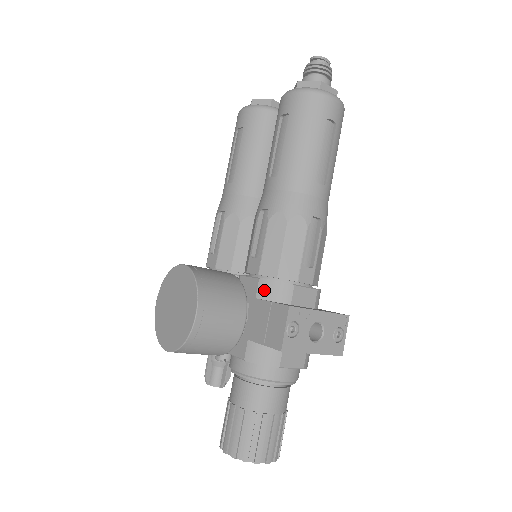
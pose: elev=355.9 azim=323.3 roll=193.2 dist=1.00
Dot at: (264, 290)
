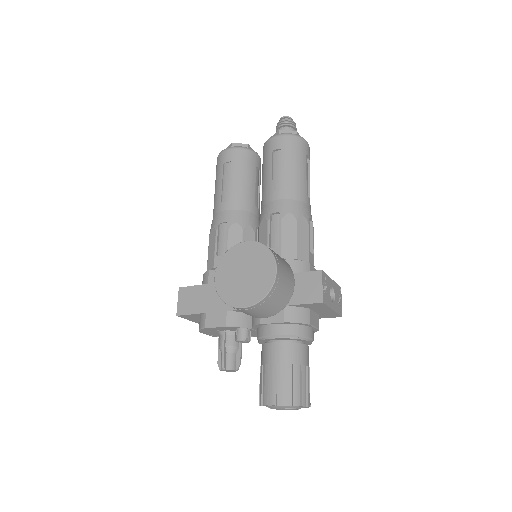
Dot at: occluded
